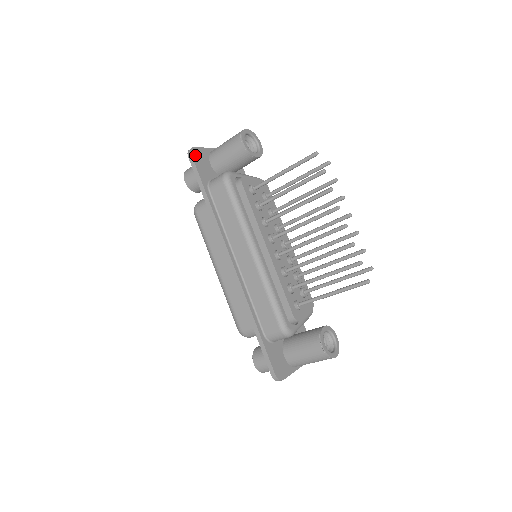
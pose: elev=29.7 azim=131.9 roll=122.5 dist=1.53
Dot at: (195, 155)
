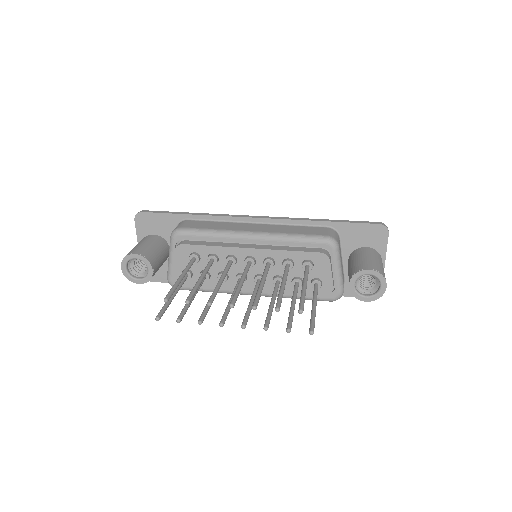
Dot at: occluded
